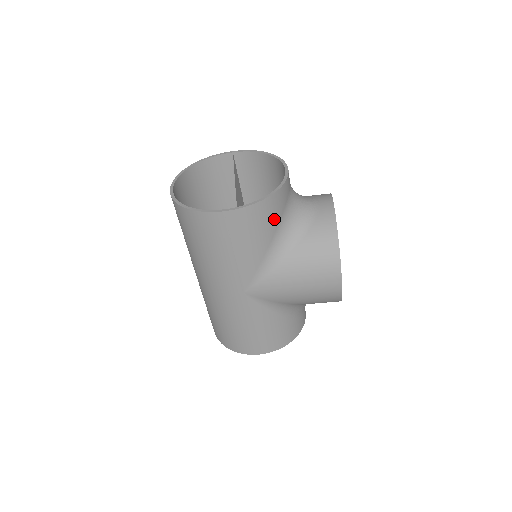
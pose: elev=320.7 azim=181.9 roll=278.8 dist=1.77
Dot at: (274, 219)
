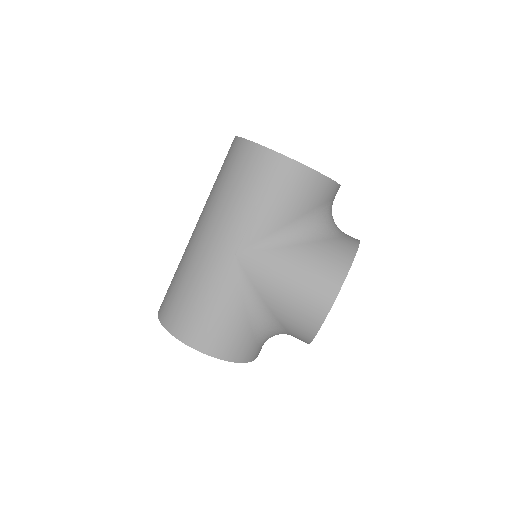
Dot at: (312, 201)
